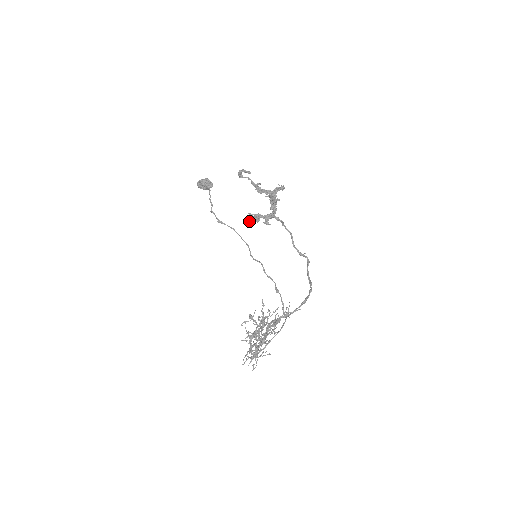
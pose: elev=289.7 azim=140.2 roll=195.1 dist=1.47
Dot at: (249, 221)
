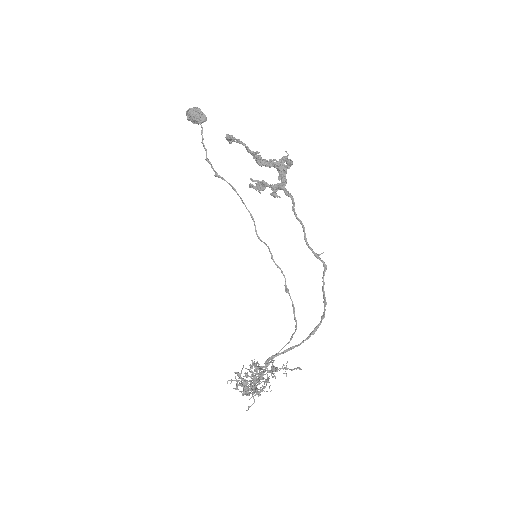
Dot at: occluded
